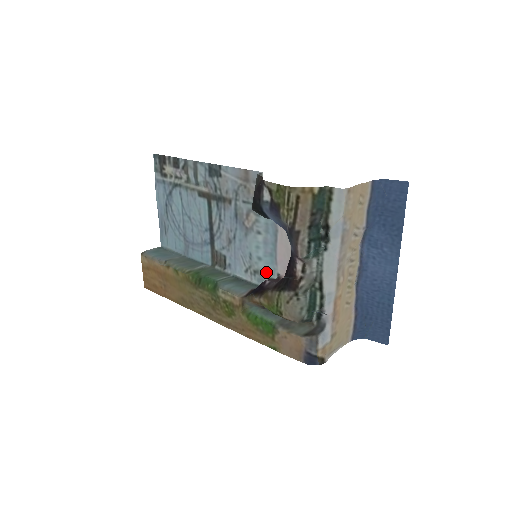
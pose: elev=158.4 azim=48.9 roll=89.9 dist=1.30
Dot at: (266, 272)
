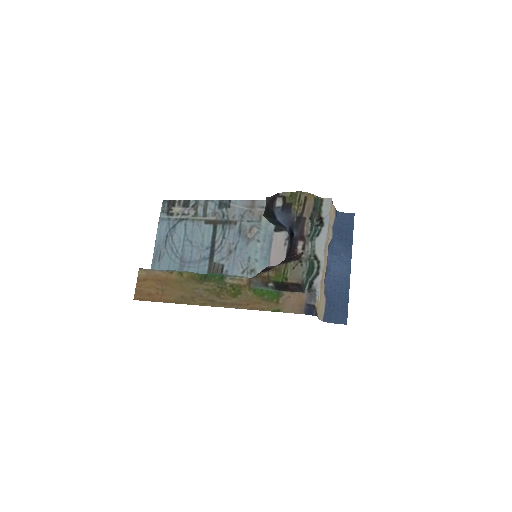
Dot at: occluded
